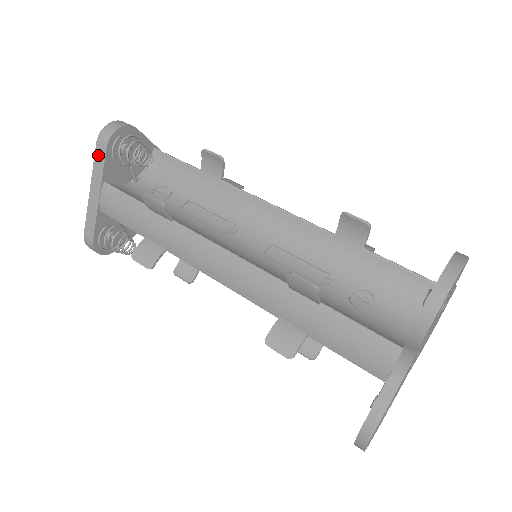
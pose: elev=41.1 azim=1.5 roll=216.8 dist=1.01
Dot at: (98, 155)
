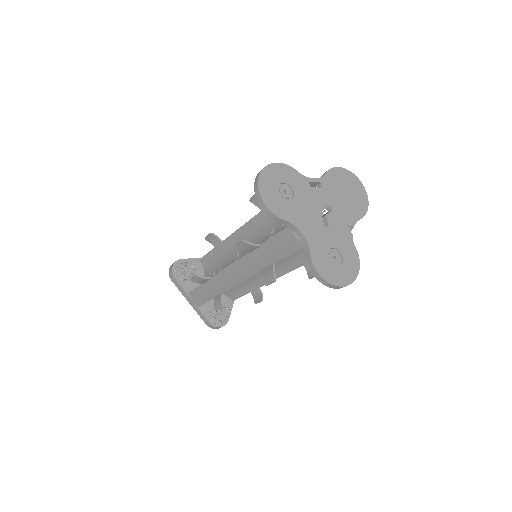
Dot at: (176, 285)
